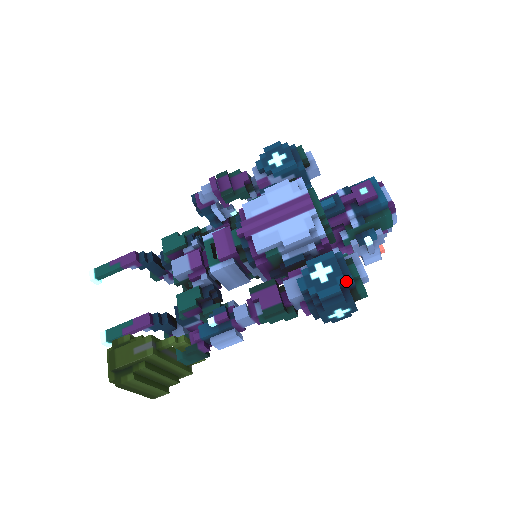
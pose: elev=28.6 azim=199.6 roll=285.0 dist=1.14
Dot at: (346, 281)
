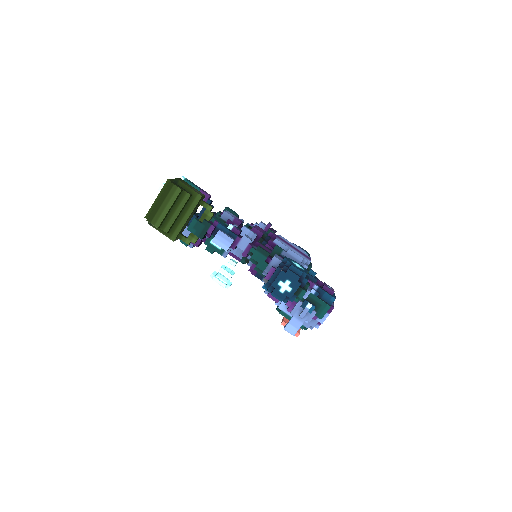
Dot at: (305, 278)
